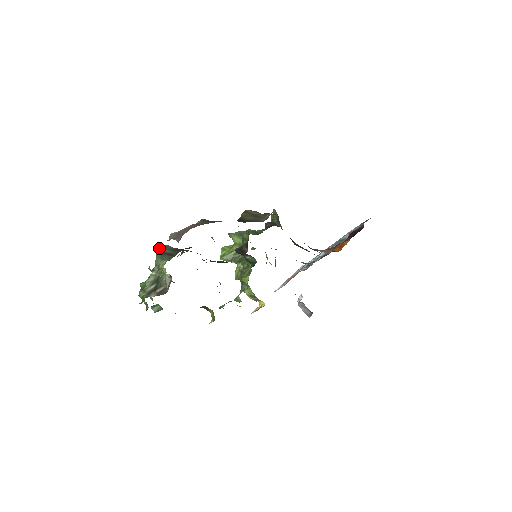
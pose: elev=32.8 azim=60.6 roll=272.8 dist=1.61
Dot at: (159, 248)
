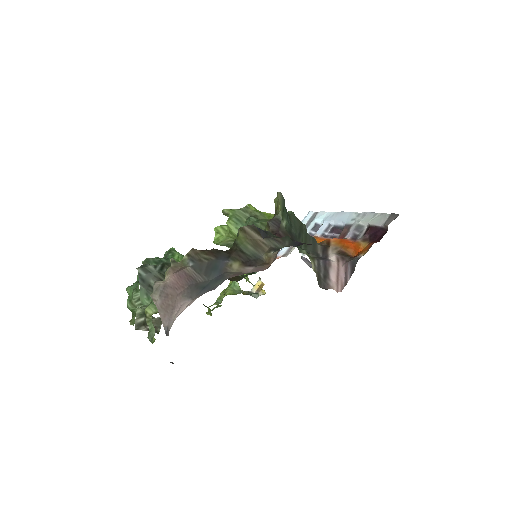
Dot at: (142, 276)
